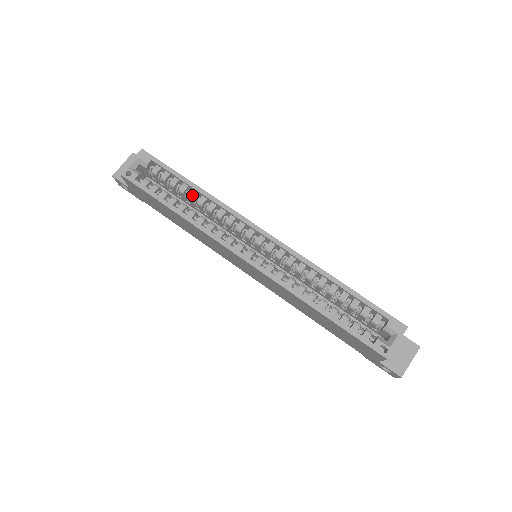
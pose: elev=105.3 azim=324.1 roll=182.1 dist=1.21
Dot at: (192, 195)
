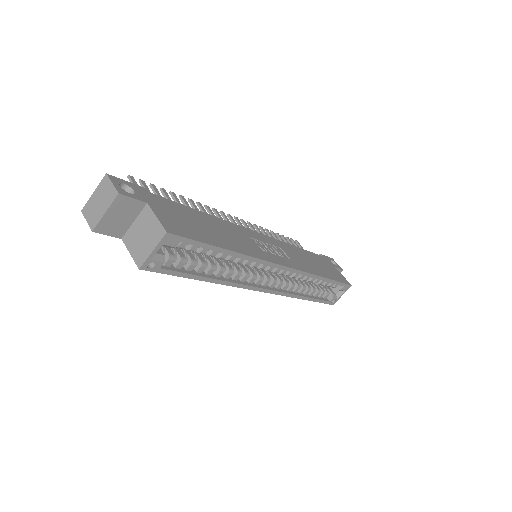
Dot at: (223, 257)
